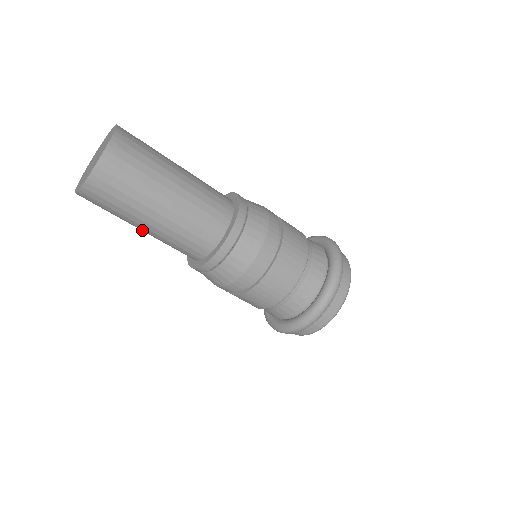
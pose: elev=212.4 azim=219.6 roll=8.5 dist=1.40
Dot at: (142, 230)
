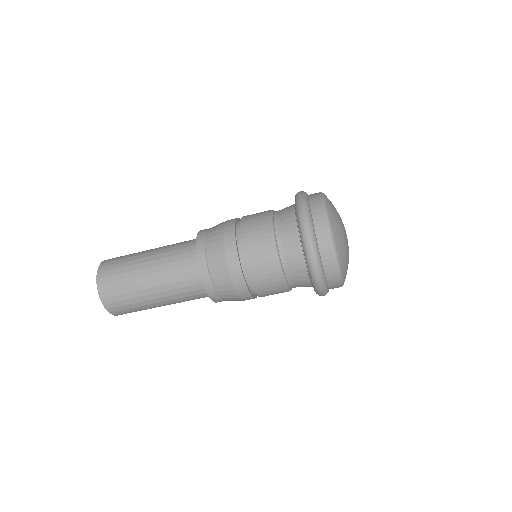
Dot at: (165, 305)
